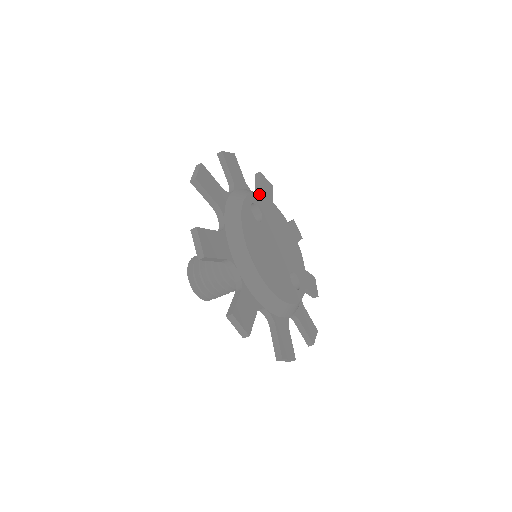
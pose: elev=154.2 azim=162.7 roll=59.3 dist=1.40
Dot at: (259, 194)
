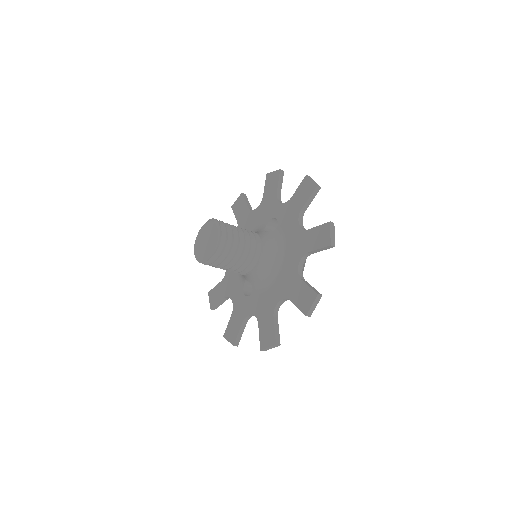
Dot at: occluded
